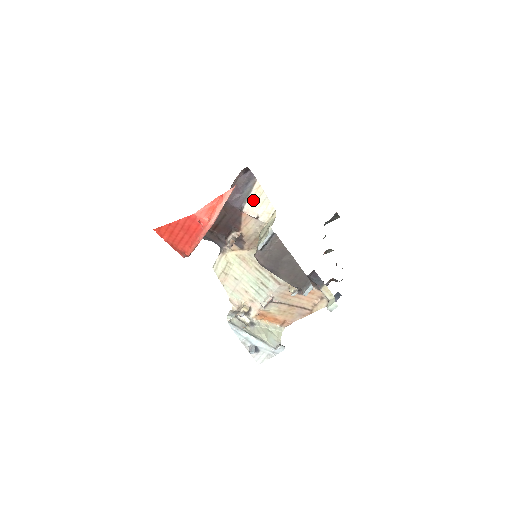
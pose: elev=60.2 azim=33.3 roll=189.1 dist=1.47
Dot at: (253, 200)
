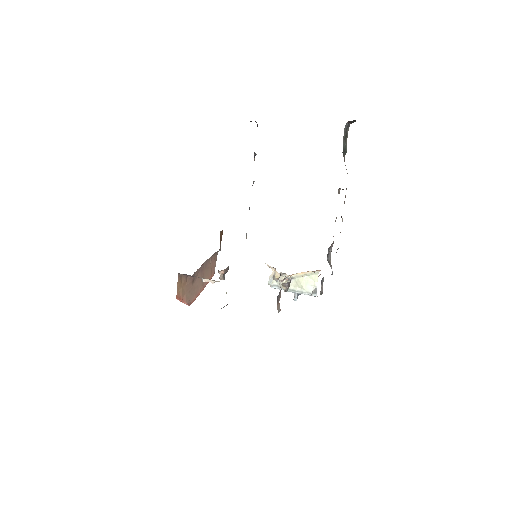
Dot at: occluded
